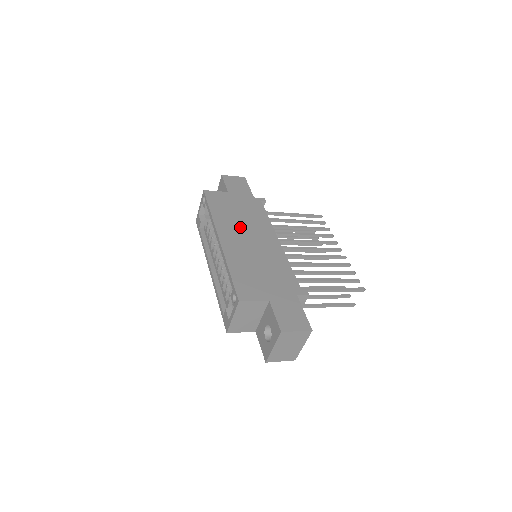
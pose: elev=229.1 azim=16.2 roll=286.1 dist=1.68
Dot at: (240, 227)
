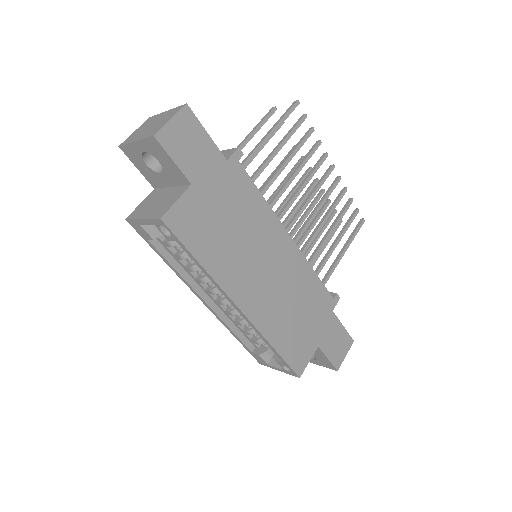
Dot at: (247, 259)
